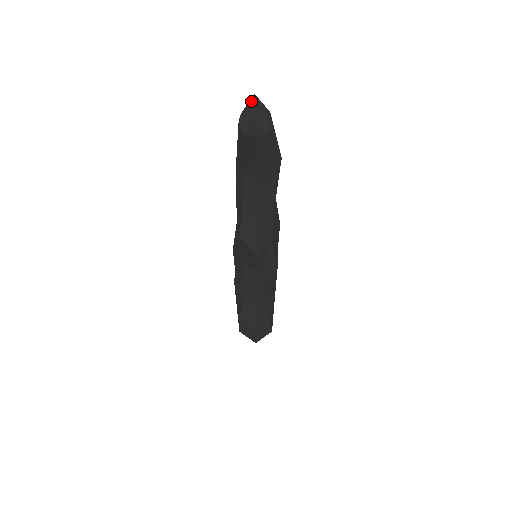
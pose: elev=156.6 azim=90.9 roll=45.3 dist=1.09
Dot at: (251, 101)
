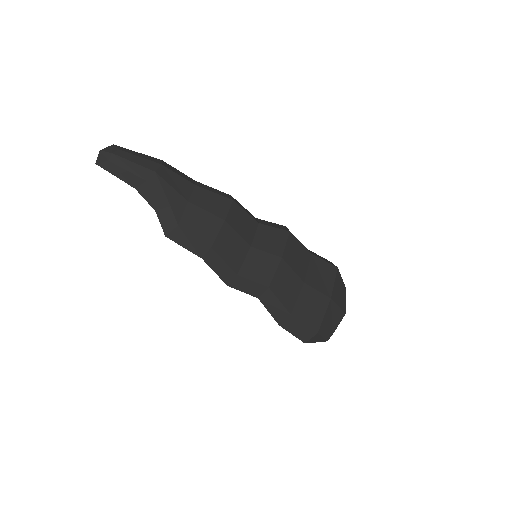
Dot at: (109, 148)
